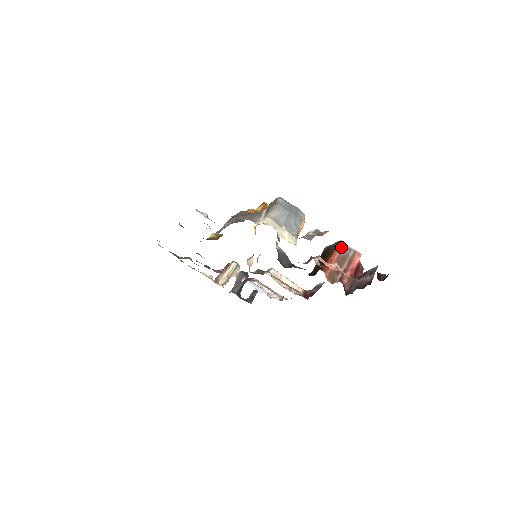
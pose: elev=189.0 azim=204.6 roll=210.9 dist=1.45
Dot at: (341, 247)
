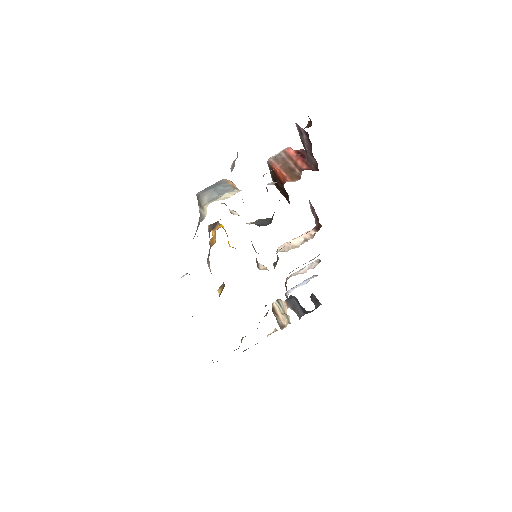
Dot at: (272, 161)
